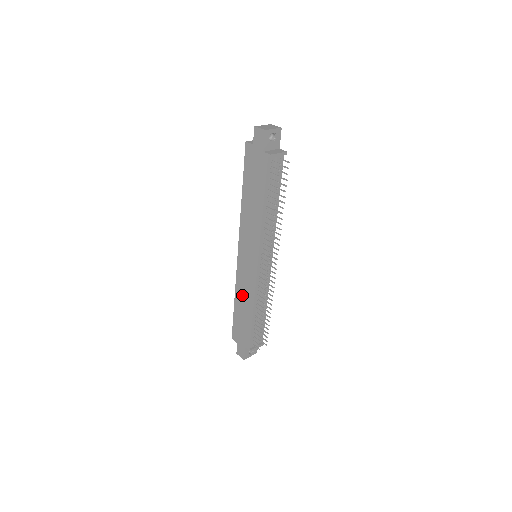
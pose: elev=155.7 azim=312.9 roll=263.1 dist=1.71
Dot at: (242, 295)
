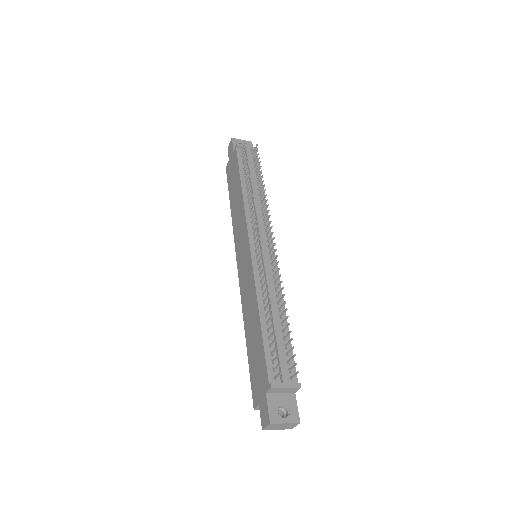
Dot at: (248, 311)
